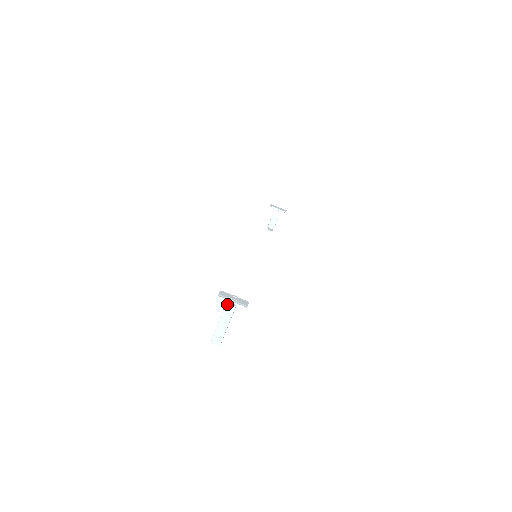
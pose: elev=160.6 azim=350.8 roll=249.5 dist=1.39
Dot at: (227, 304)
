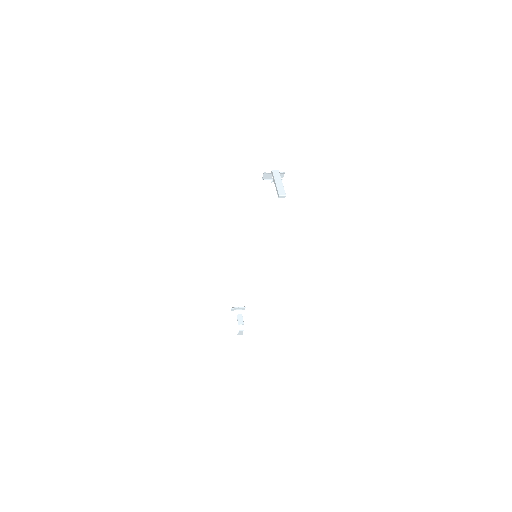
Dot at: (273, 170)
